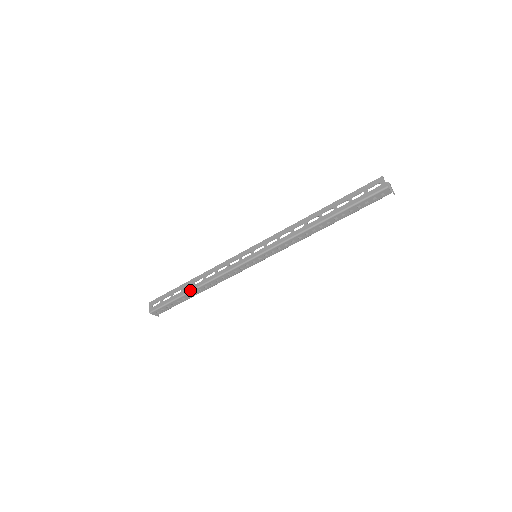
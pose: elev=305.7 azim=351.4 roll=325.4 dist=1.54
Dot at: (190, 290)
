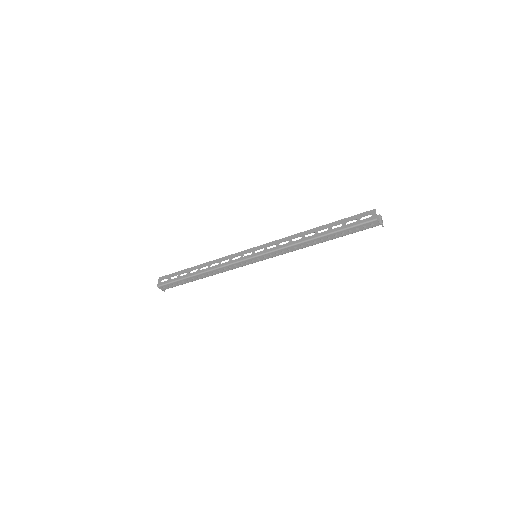
Dot at: (195, 274)
